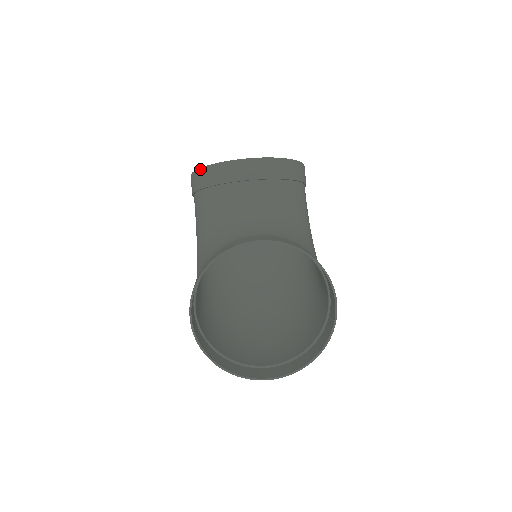
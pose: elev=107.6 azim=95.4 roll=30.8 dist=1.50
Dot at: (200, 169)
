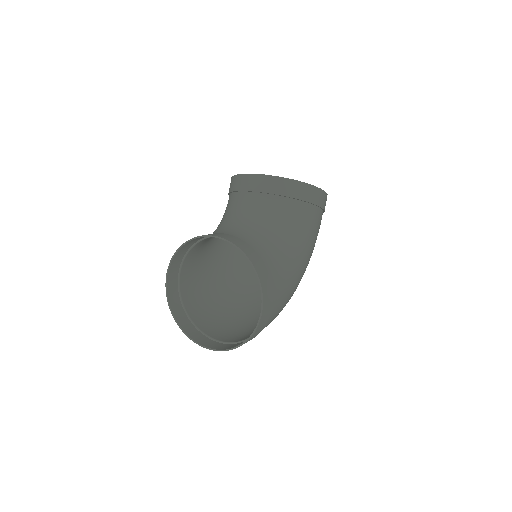
Dot at: (231, 177)
